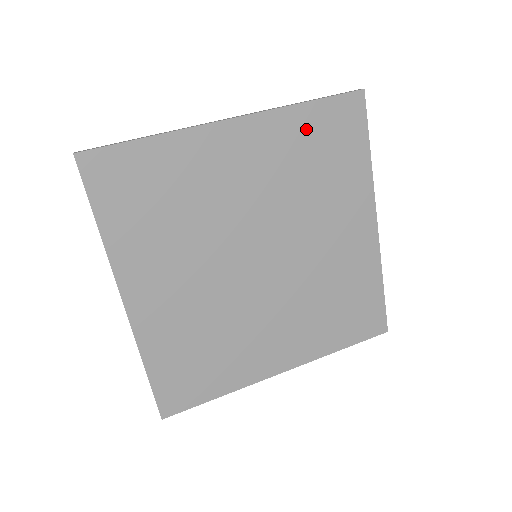
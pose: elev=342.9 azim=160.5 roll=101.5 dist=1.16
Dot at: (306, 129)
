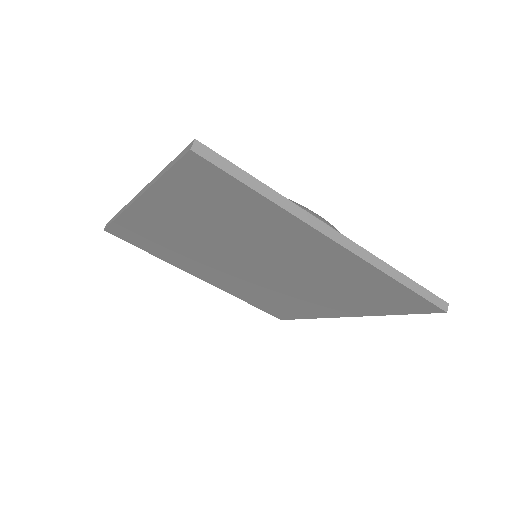
Dot at: (377, 284)
